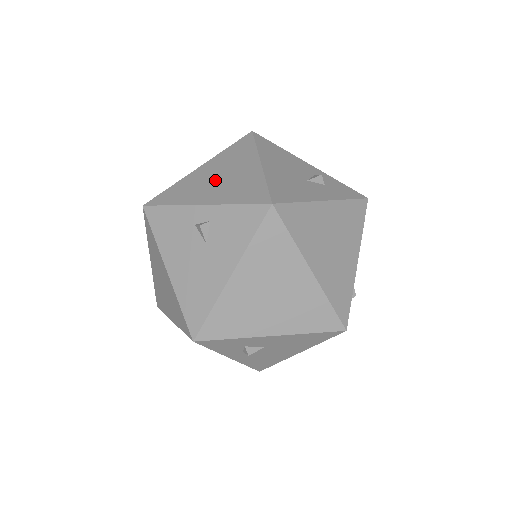
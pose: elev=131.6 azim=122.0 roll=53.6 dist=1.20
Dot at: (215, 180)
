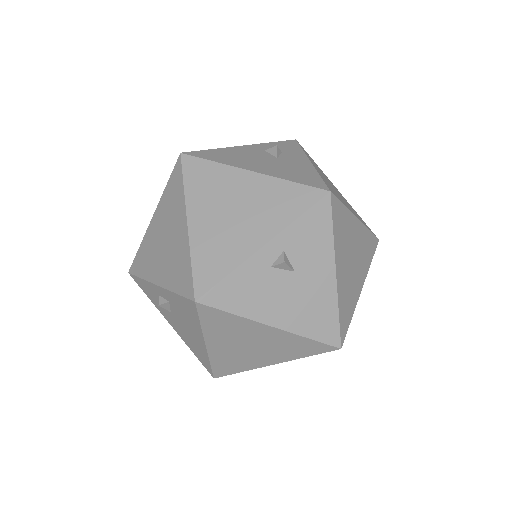
Dot at: (233, 218)
